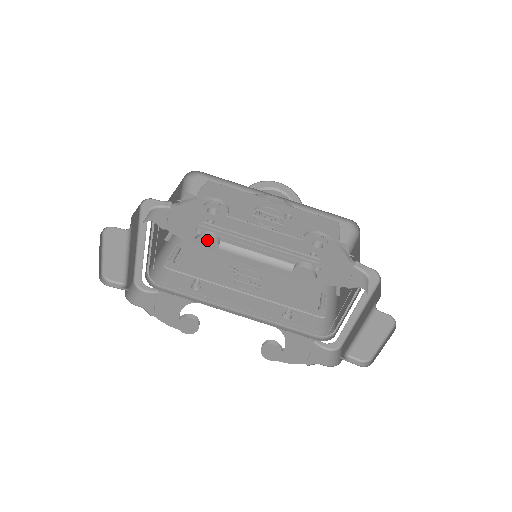
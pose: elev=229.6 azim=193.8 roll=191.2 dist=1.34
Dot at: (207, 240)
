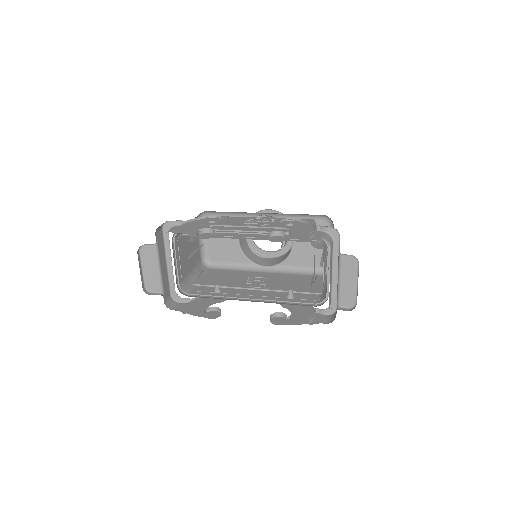
Dot at: (207, 234)
